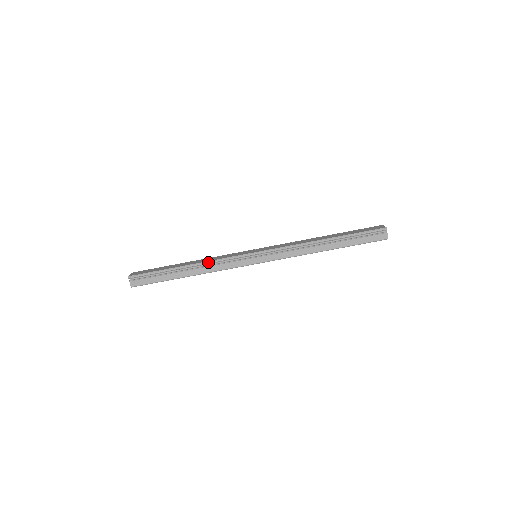
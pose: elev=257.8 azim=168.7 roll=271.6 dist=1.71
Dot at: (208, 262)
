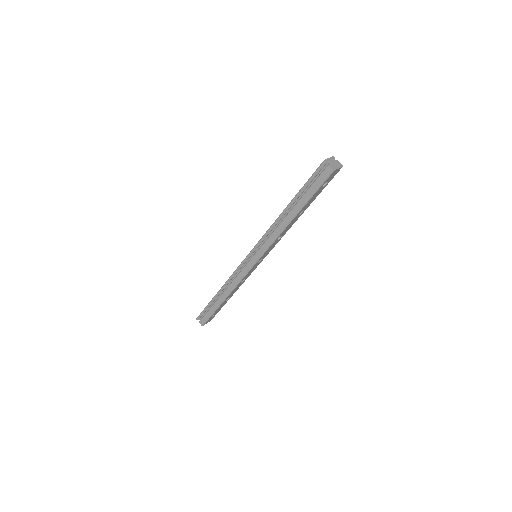
Dot at: (227, 281)
